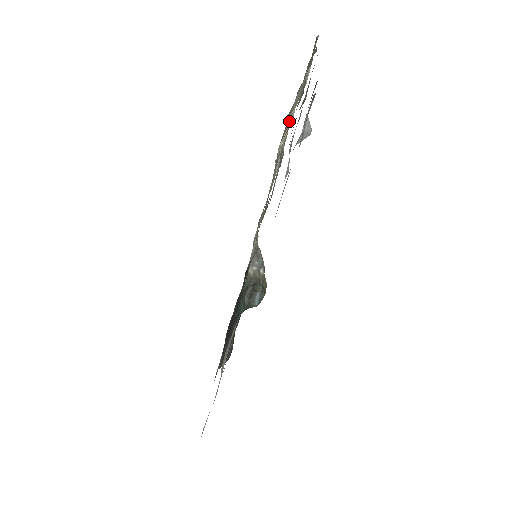
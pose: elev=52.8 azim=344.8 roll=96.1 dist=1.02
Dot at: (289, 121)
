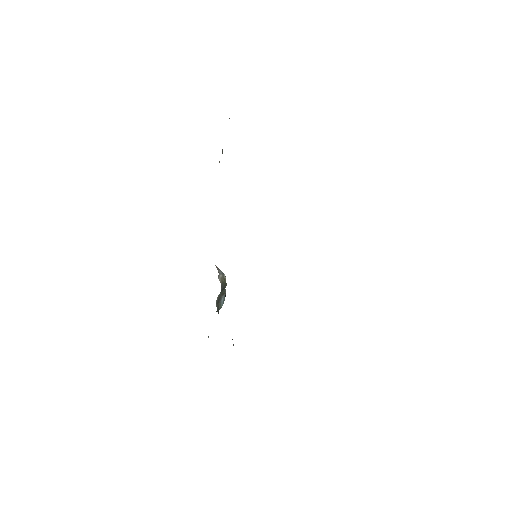
Dot at: occluded
